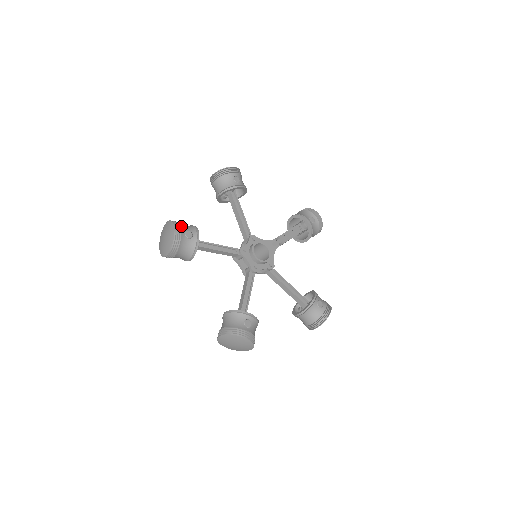
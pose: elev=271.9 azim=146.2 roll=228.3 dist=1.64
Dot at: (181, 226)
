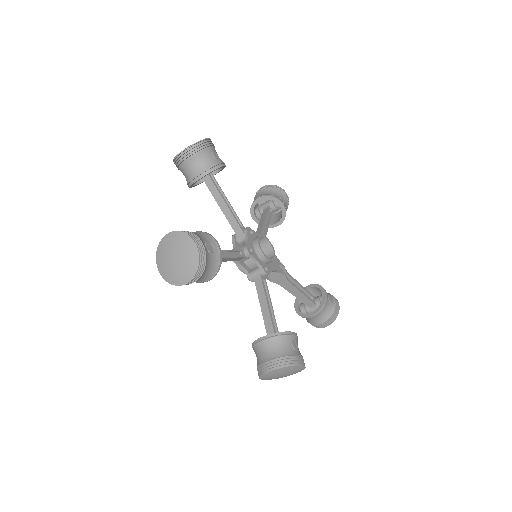
Dot at: occluded
